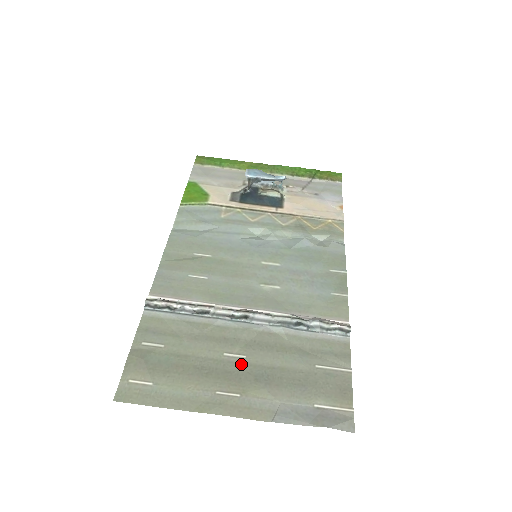
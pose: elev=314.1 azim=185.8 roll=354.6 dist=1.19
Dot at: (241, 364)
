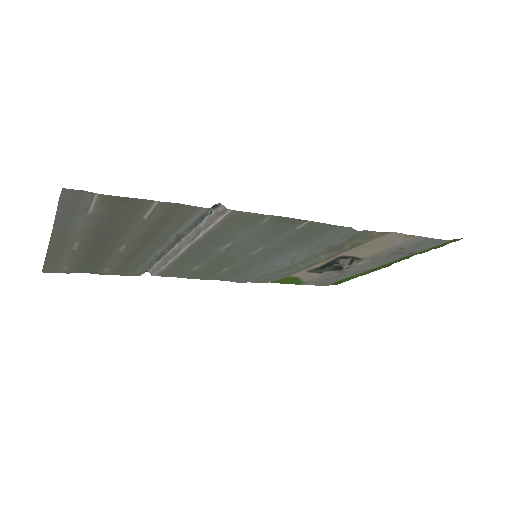
Dot at: (114, 245)
